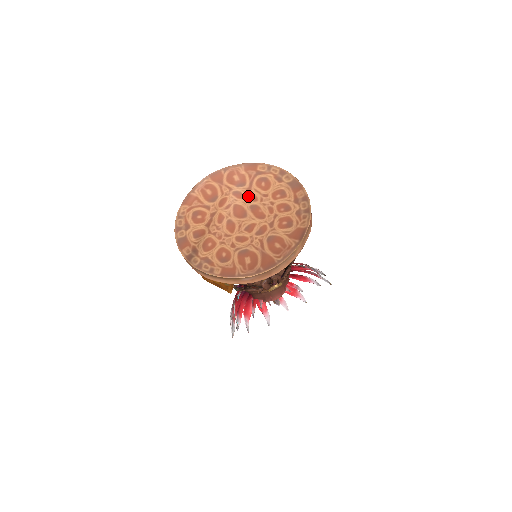
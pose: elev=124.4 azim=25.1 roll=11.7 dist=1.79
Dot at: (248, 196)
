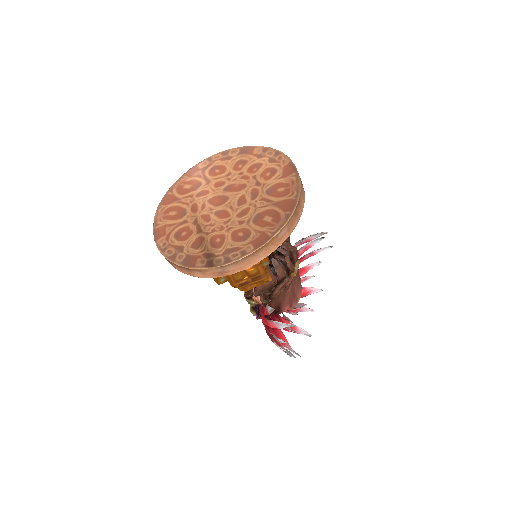
Dot at: (213, 187)
